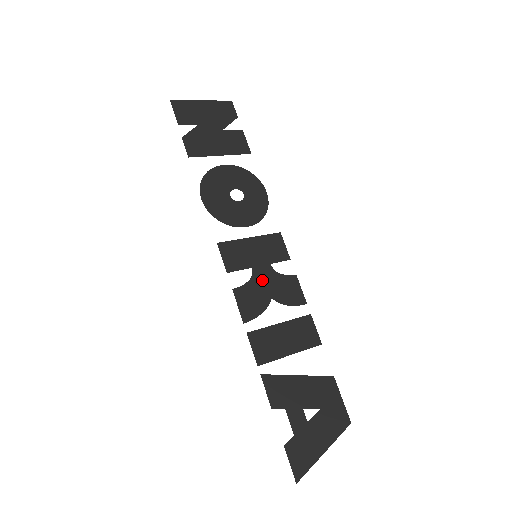
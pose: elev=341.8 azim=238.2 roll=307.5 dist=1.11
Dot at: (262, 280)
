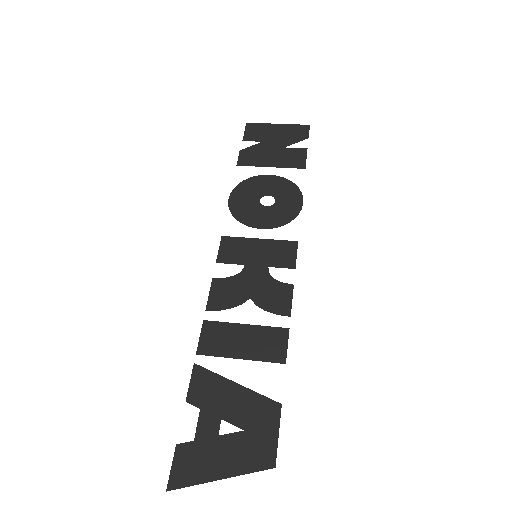
Dot at: (250, 279)
